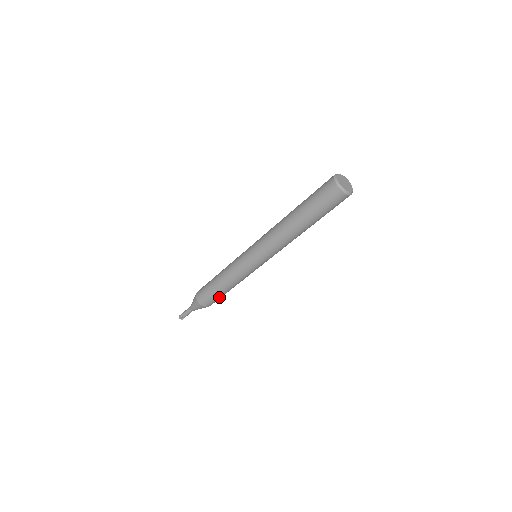
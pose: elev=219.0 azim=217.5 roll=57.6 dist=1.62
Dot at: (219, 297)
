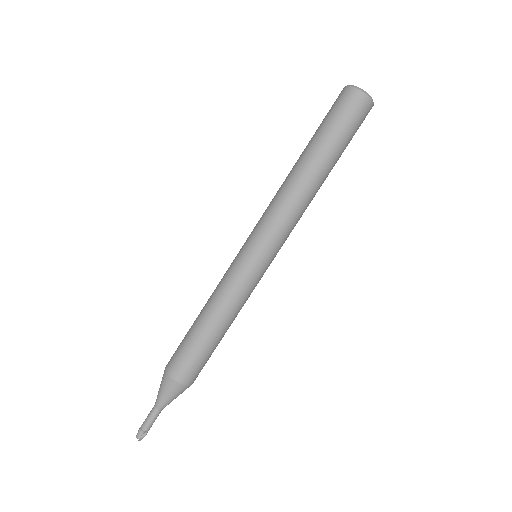
Dot at: (197, 351)
